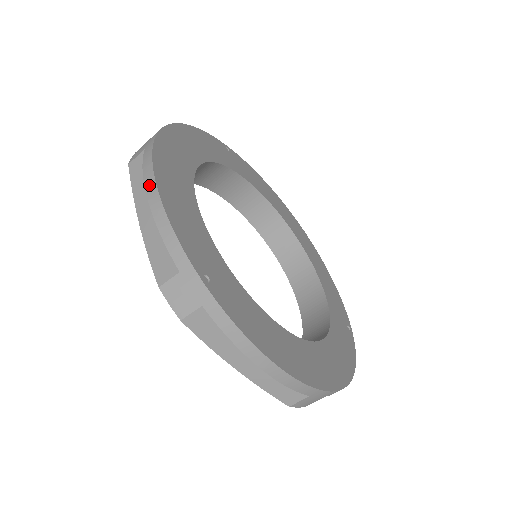
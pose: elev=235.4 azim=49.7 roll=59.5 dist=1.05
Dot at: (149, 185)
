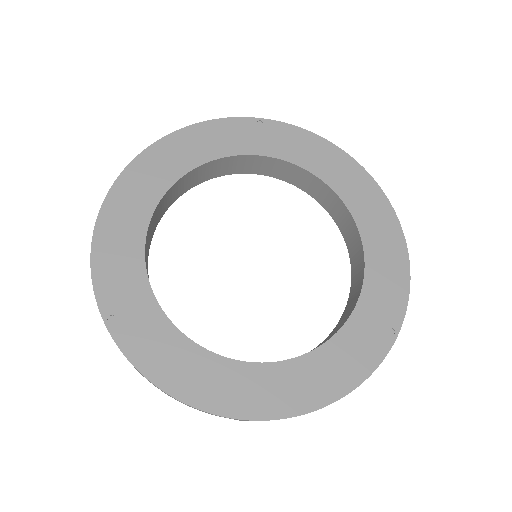
Dot at: (95, 232)
